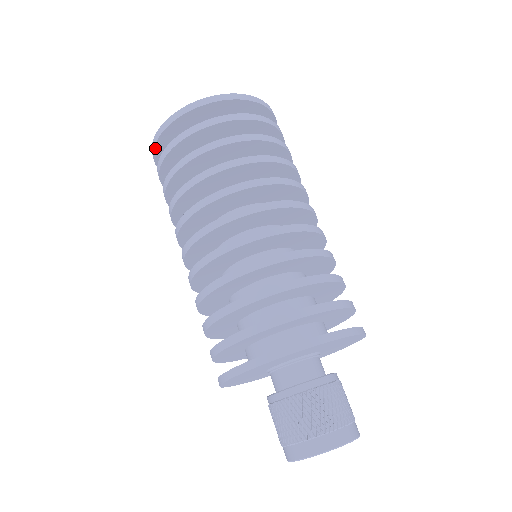
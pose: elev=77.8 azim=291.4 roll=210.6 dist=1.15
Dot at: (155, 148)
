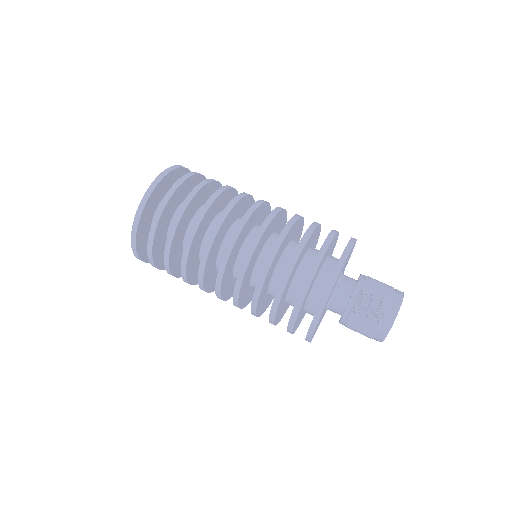
Dot at: (145, 262)
